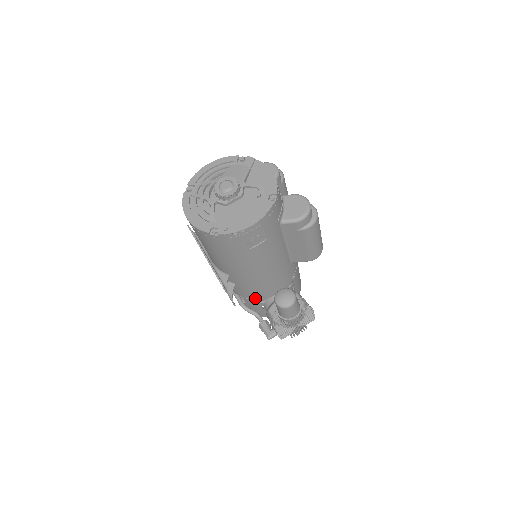
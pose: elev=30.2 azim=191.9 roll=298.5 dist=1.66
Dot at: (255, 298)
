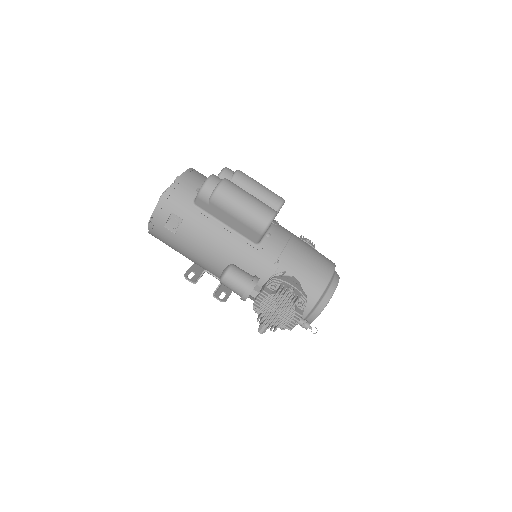
Dot at: occluded
